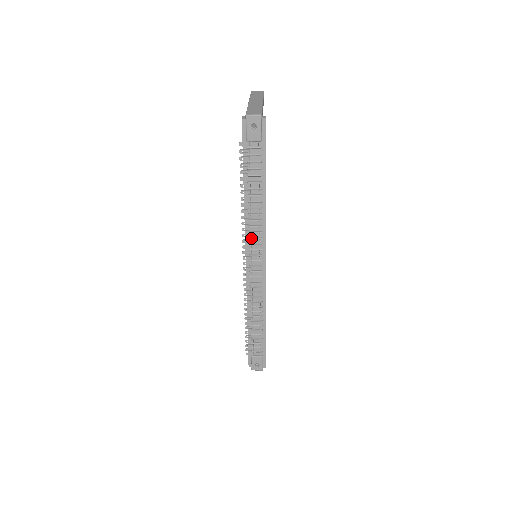
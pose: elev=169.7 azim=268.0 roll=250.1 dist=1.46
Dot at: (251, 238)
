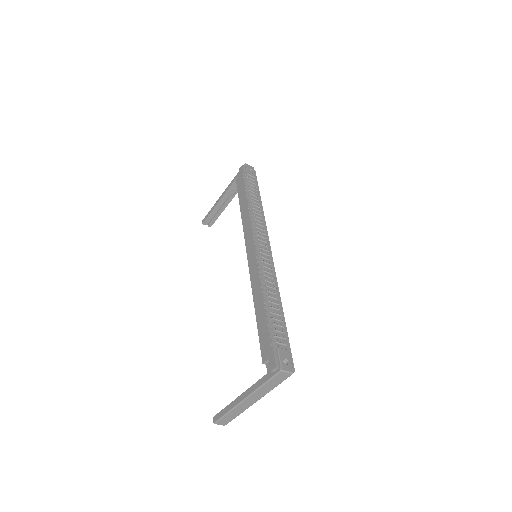
Dot at: (258, 227)
